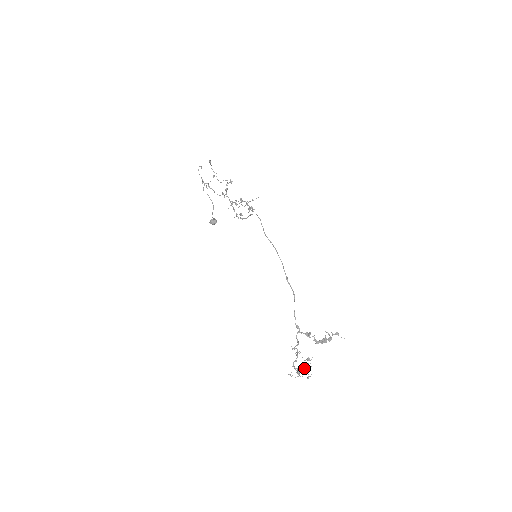
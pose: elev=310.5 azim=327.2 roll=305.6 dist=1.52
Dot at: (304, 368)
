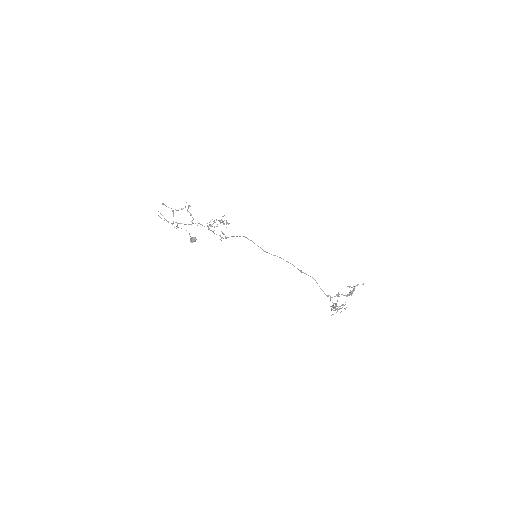
Dot at: (340, 306)
